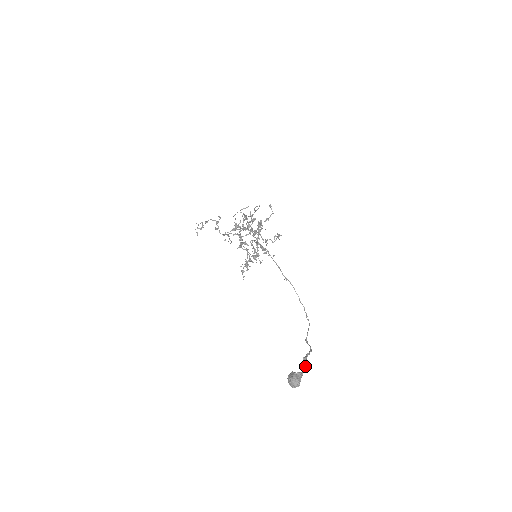
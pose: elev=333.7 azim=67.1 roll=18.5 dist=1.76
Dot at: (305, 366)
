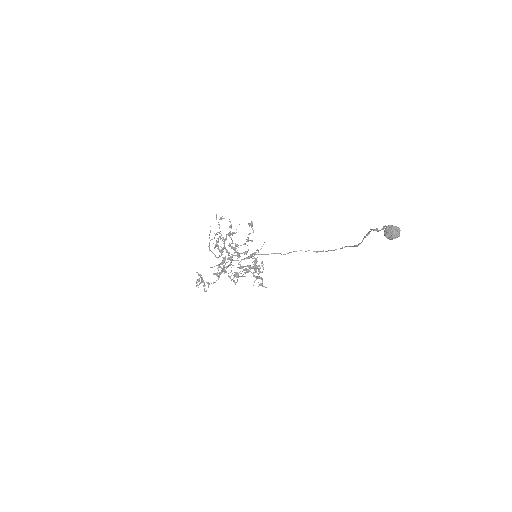
Dot at: (383, 227)
